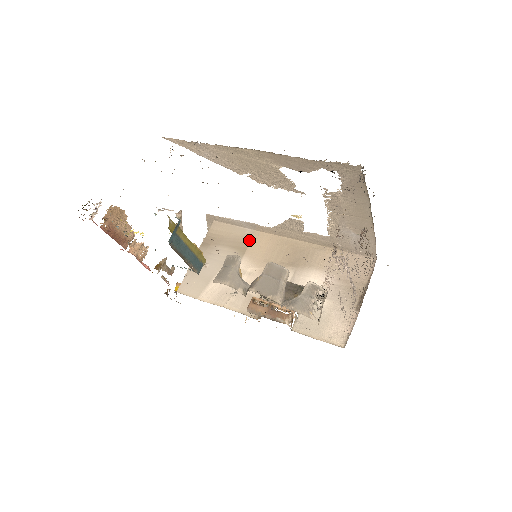
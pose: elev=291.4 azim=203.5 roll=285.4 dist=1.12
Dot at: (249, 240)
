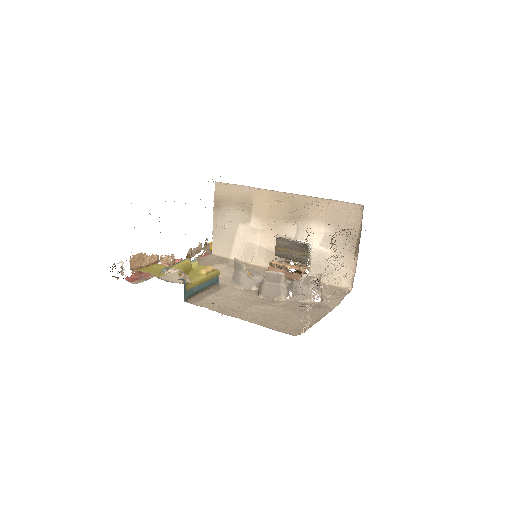
Dot at: (251, 198)
